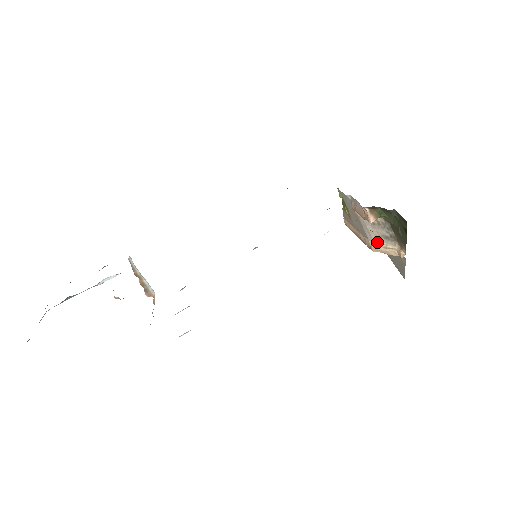
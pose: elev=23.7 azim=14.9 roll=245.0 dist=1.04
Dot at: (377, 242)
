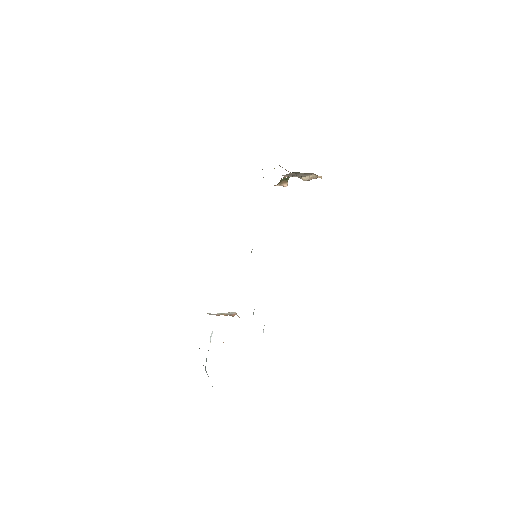
Dot at: (304, 177)
